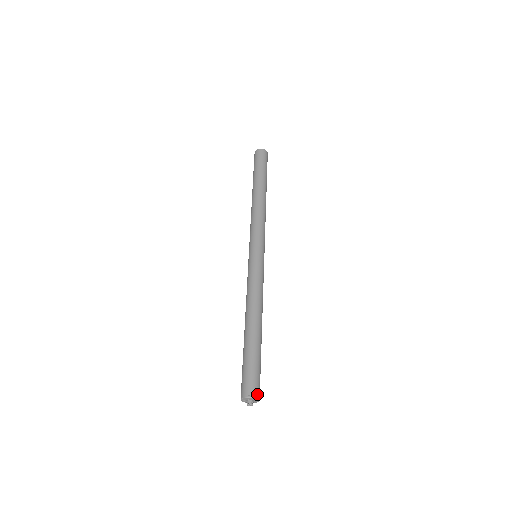
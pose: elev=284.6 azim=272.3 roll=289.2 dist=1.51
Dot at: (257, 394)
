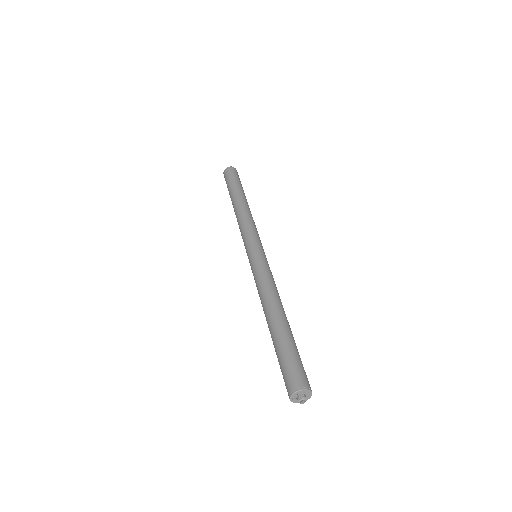
Dot at: (307, 385)
